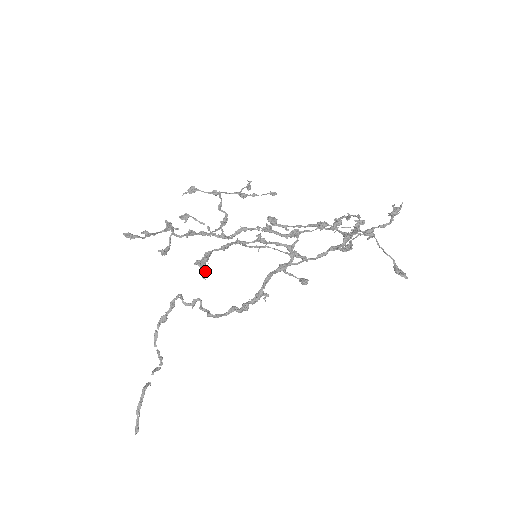
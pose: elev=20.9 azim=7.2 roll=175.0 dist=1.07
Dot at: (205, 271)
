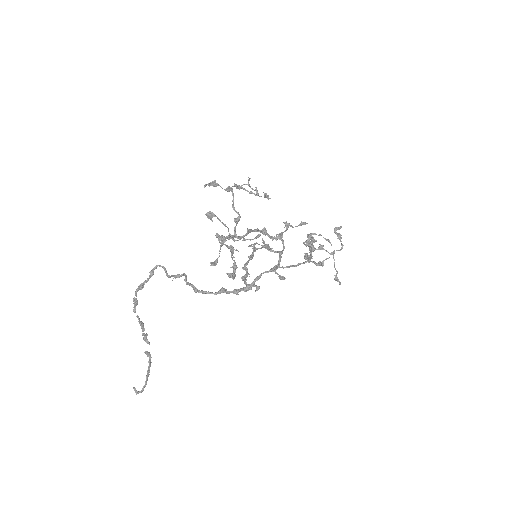
Dot at: occluded
